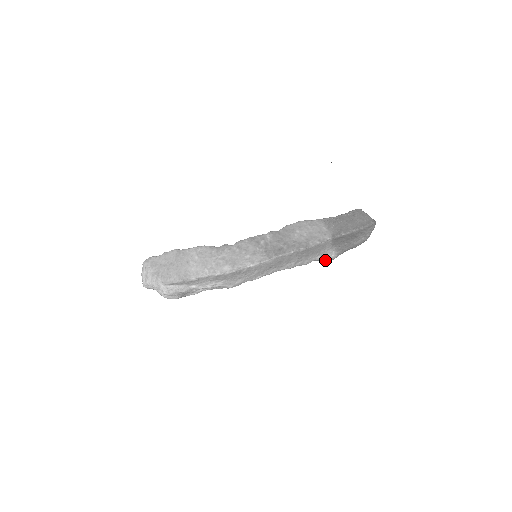
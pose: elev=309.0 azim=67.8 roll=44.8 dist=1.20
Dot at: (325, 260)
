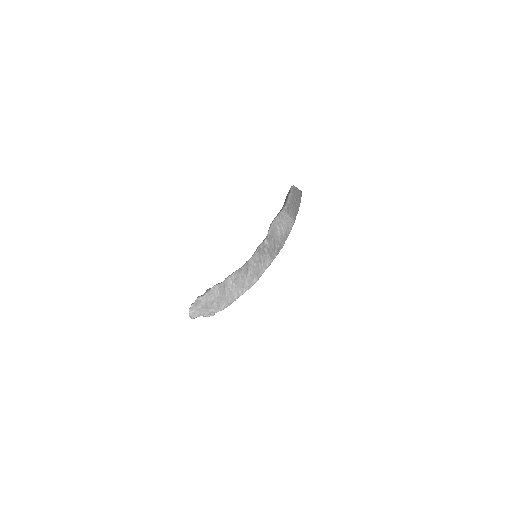
Dot at: occluded
